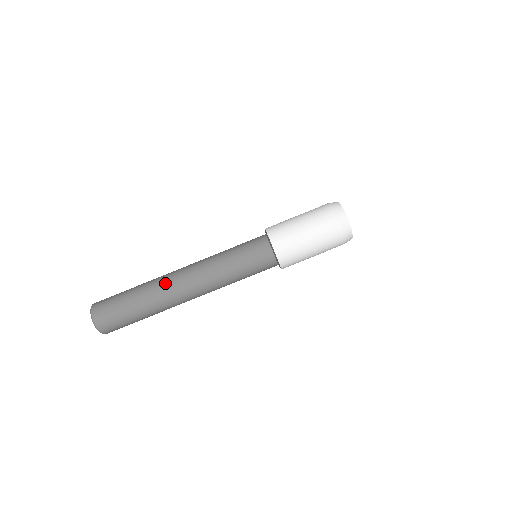
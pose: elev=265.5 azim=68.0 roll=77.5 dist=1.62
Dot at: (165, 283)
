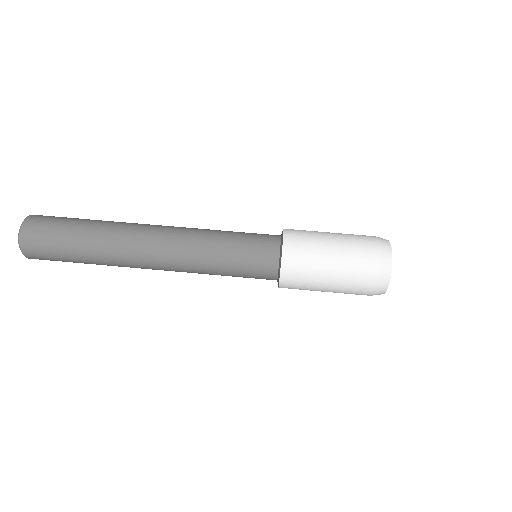
Dot at: occluded
